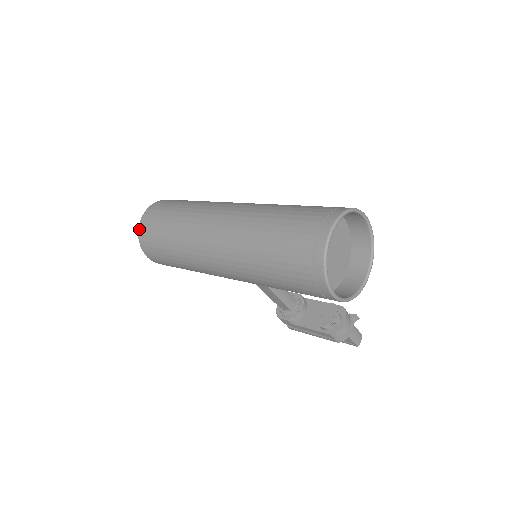
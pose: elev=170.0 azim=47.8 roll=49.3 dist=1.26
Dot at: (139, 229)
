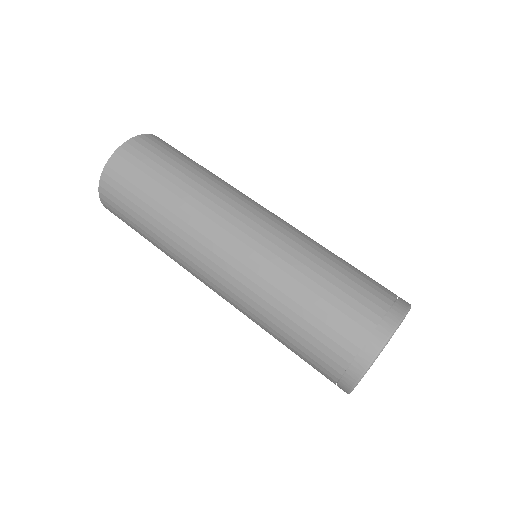
Dot at: (100, 186)
